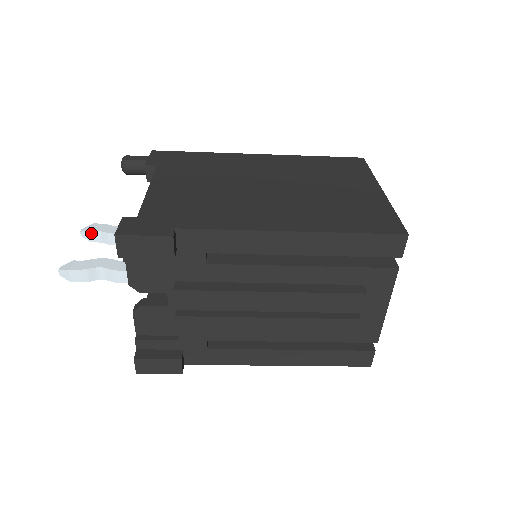
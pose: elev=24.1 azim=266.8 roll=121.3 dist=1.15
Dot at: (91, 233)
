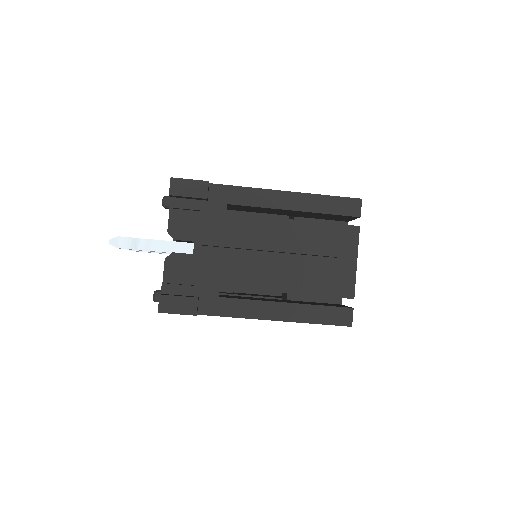
Dot at: occluded
